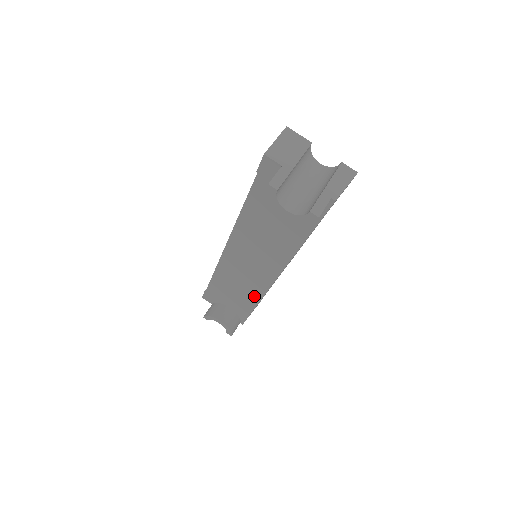
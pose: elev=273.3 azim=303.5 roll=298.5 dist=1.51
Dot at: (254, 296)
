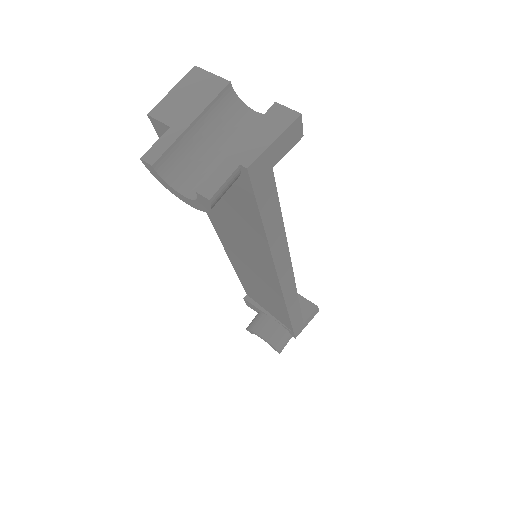
Dot at: (280, 306)
